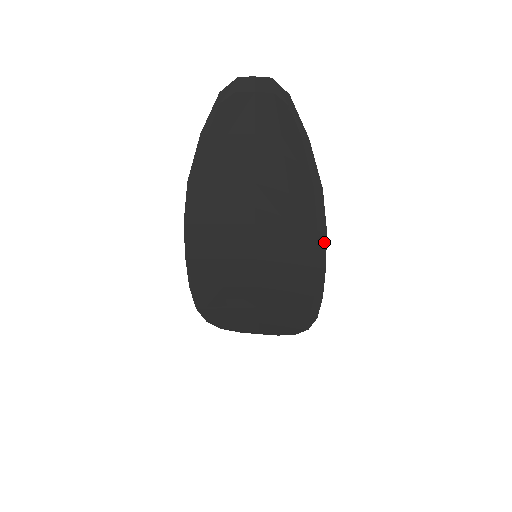
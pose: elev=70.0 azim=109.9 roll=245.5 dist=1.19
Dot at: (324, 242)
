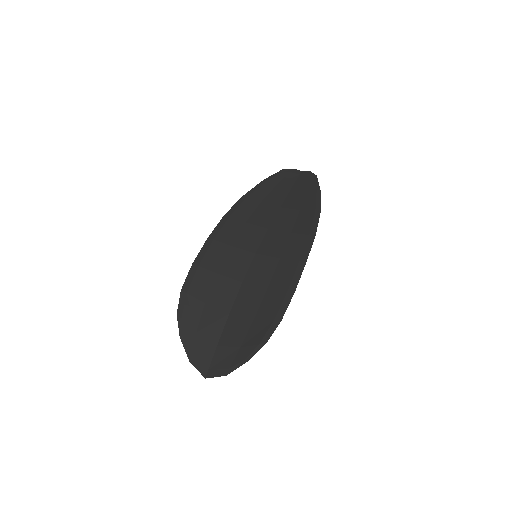
Dot at: (311, 243)
